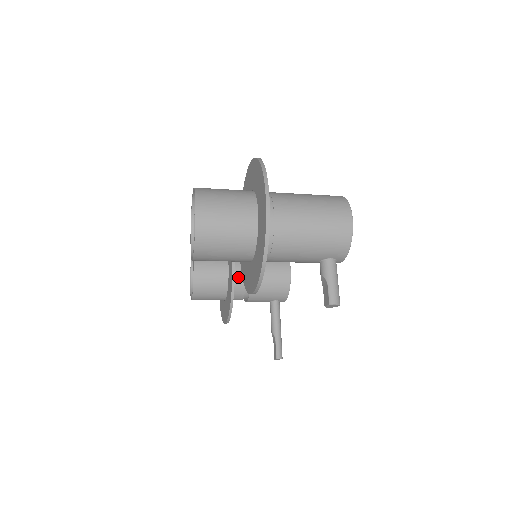
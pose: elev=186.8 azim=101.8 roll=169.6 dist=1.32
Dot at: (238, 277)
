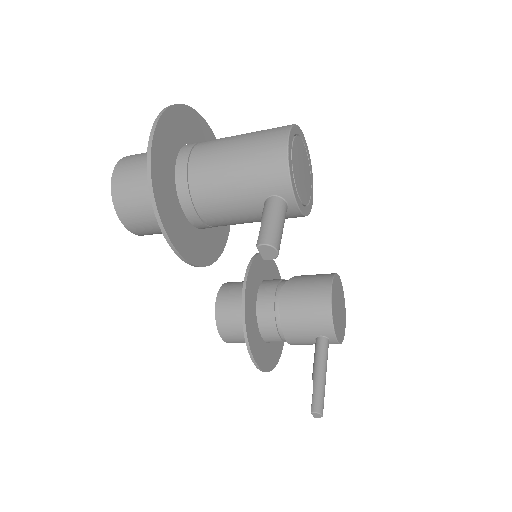
Dot at: (265, 303)
